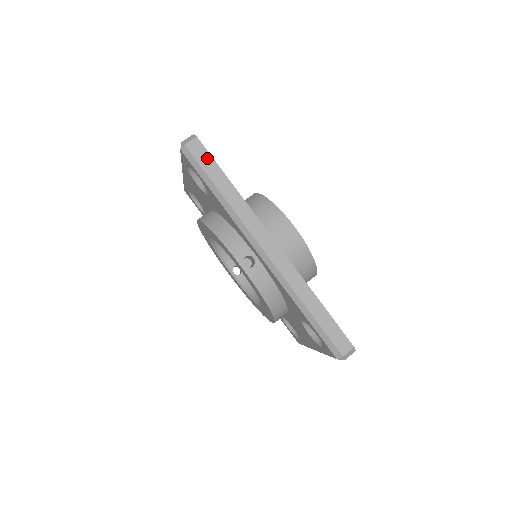
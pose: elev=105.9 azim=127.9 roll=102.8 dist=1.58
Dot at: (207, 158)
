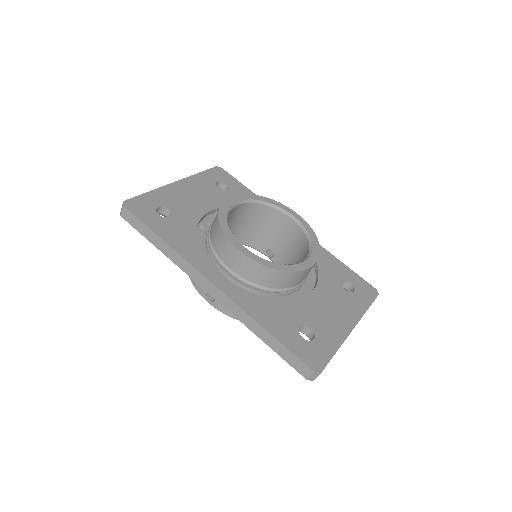
Dot at: (137, 222)
